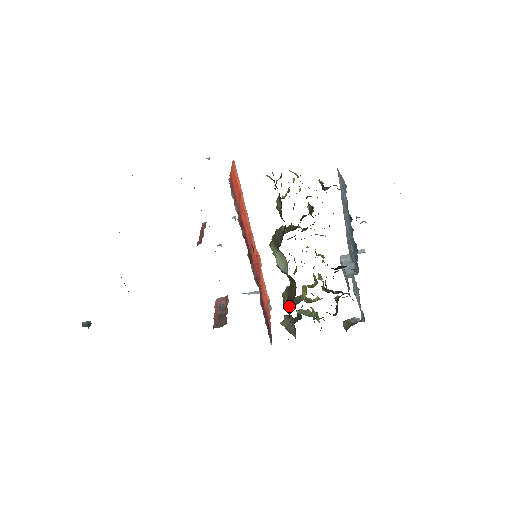
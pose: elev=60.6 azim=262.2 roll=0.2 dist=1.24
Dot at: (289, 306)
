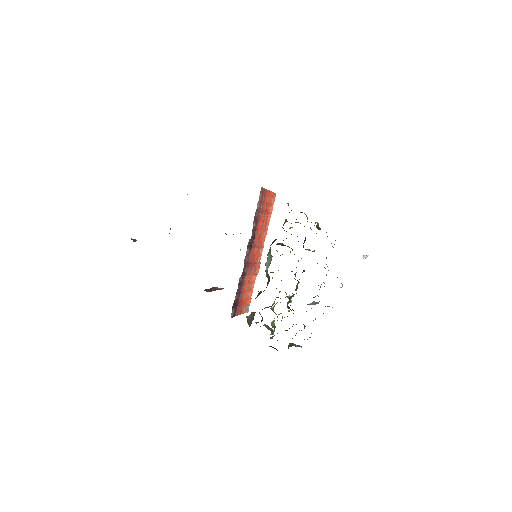
Dot at: (257, 296)
